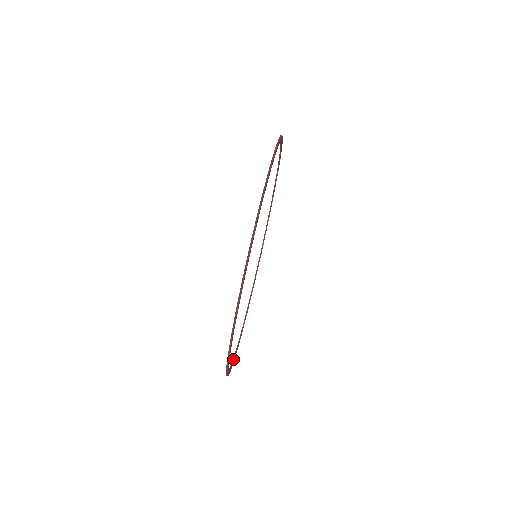
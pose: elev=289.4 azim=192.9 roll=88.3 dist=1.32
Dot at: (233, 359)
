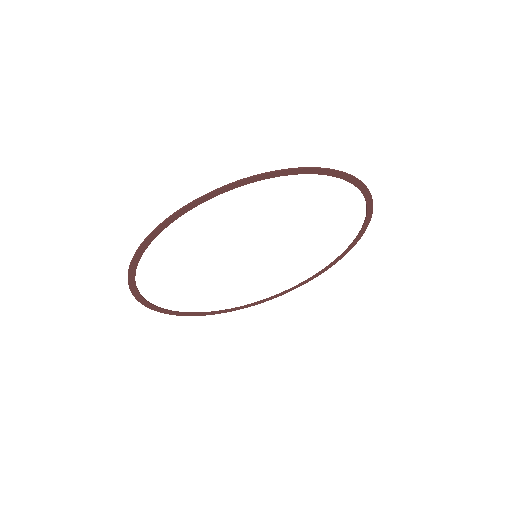
Dot at: (194, 312)
